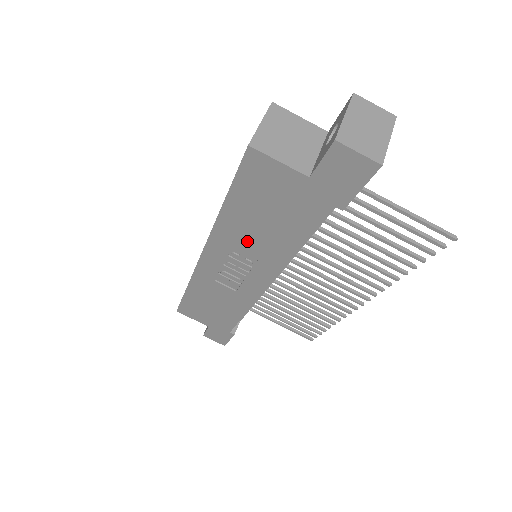
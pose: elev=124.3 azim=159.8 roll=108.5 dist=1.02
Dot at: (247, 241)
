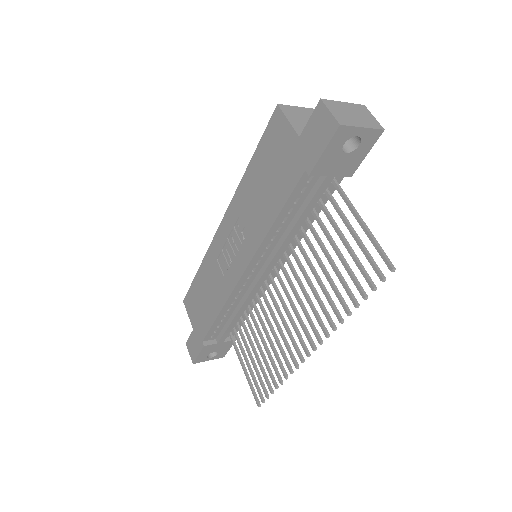
Dot at: (249, 209)
